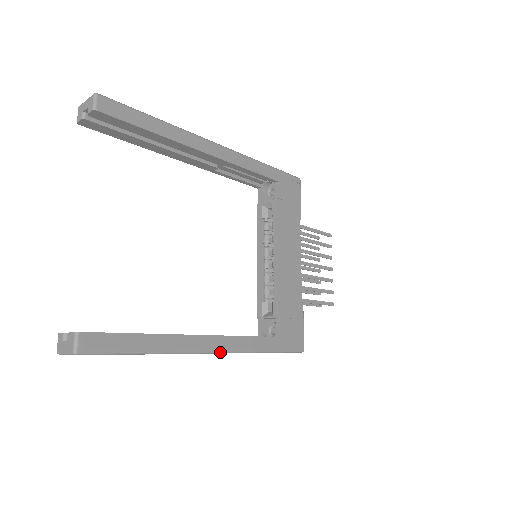
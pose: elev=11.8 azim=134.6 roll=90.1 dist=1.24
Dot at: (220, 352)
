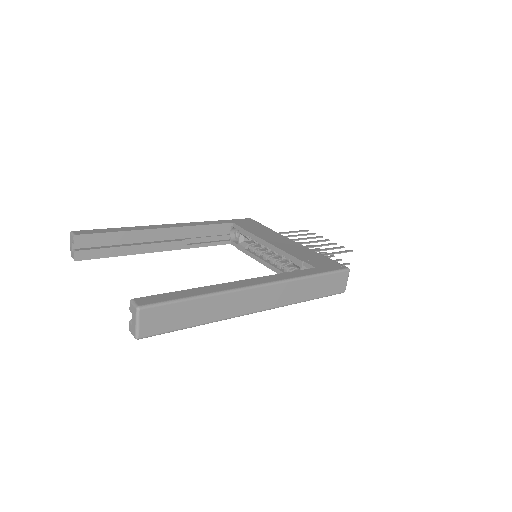
Dot at: (266, 284)
